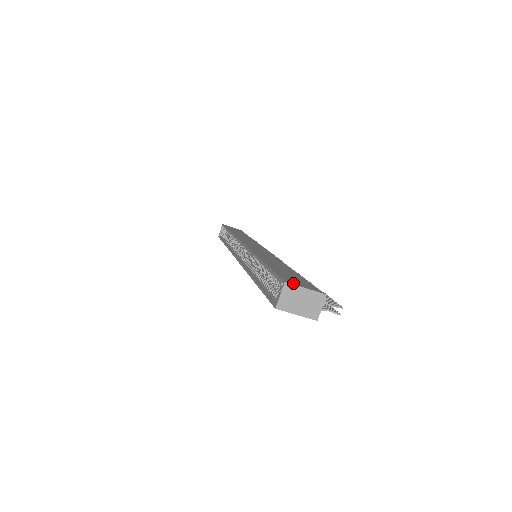
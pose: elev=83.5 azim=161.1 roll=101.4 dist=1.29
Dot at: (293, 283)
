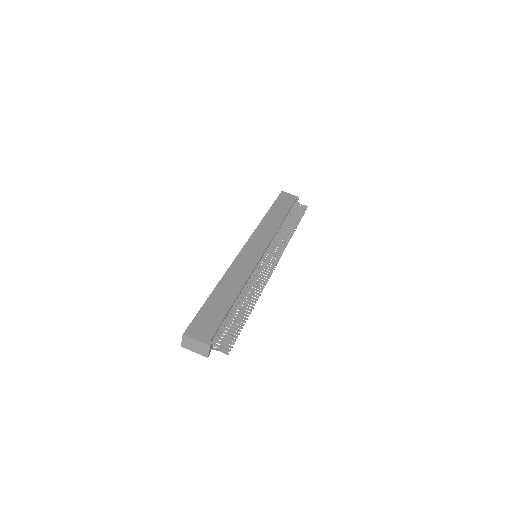
Dot at: (190, 334)
